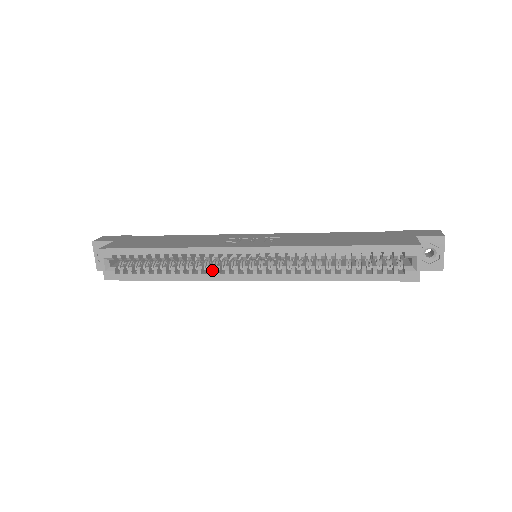
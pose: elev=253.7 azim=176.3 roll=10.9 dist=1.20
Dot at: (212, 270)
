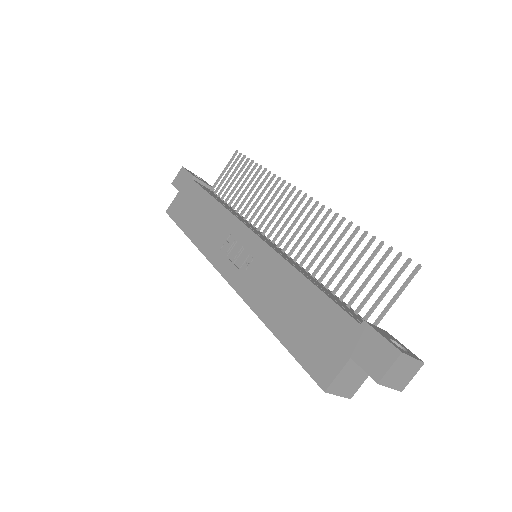
Dot at: occluded
